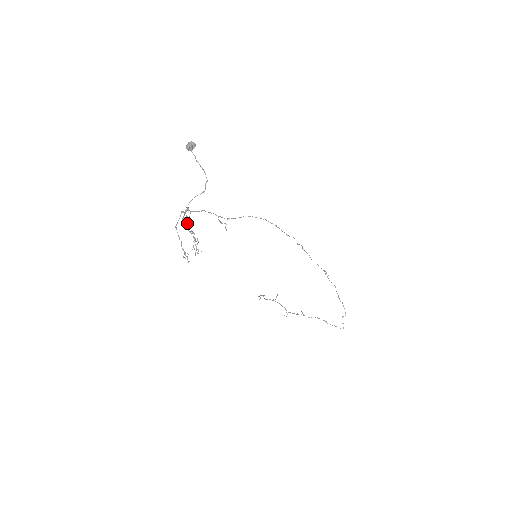
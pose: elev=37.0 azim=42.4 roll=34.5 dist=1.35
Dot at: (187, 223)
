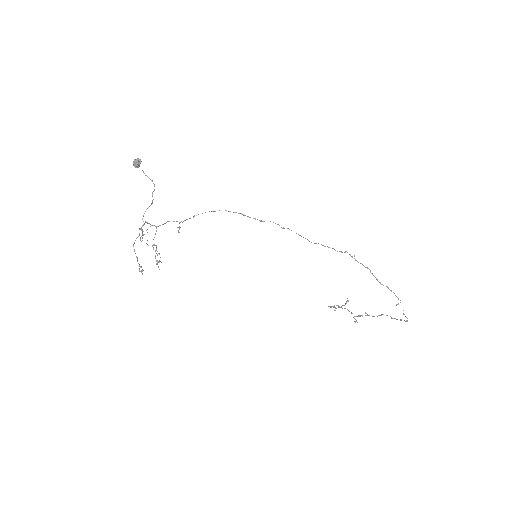
Dot at: occluded
